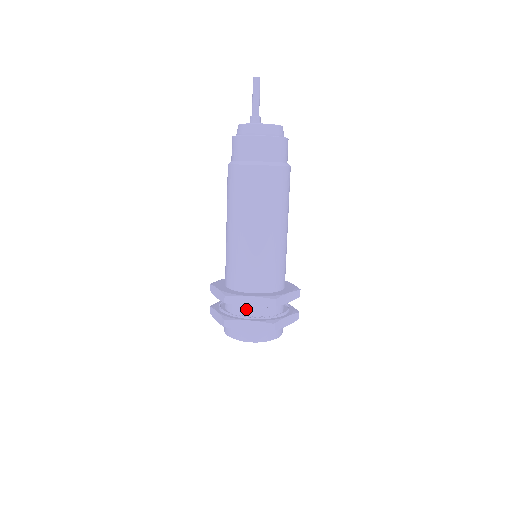
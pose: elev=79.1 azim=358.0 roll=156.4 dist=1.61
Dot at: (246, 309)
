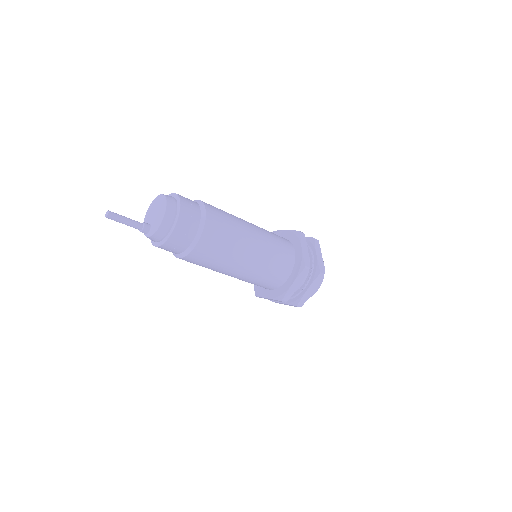
Dot at: occluded
